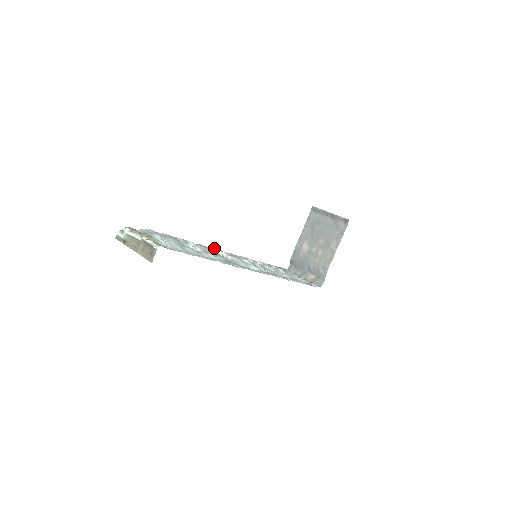
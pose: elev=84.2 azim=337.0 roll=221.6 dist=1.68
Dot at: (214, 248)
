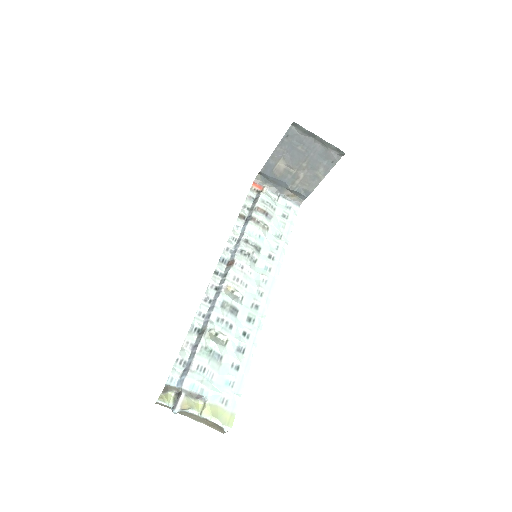
Dot at: (222, 292)
